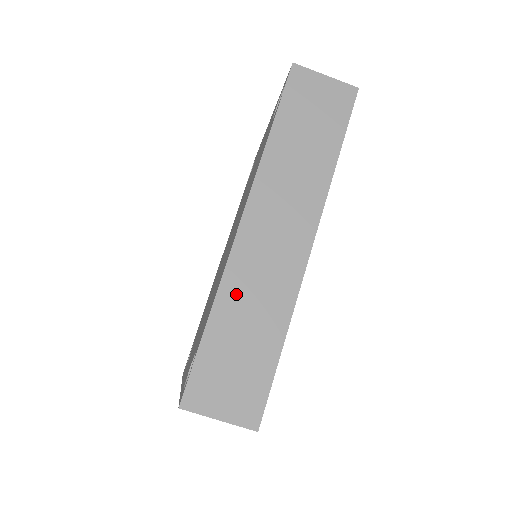
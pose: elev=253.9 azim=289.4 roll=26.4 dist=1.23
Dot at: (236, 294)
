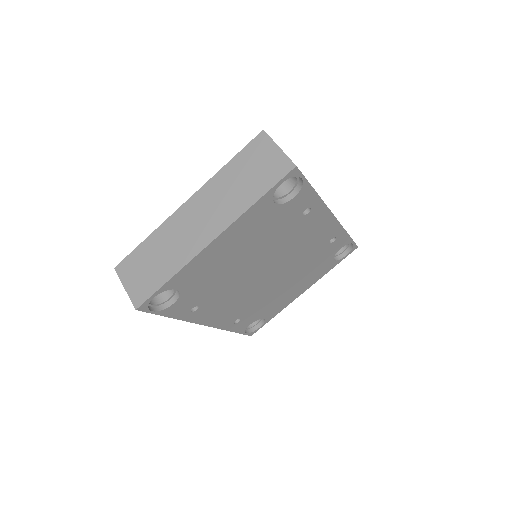
Dot at: occluded
